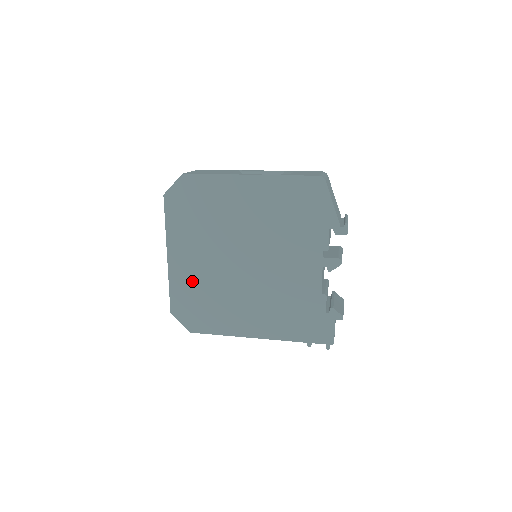
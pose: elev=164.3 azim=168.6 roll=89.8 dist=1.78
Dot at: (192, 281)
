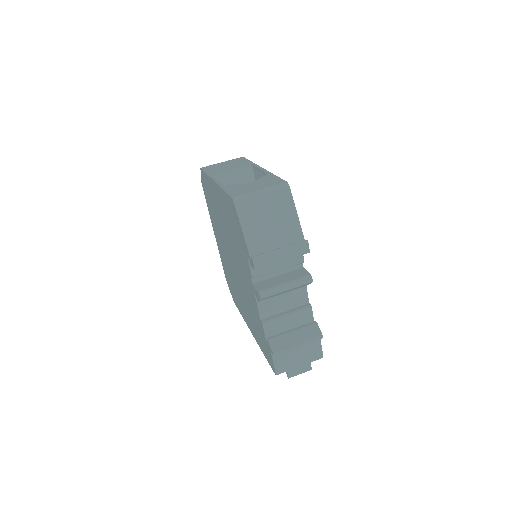
Dot at: (224, 261)
